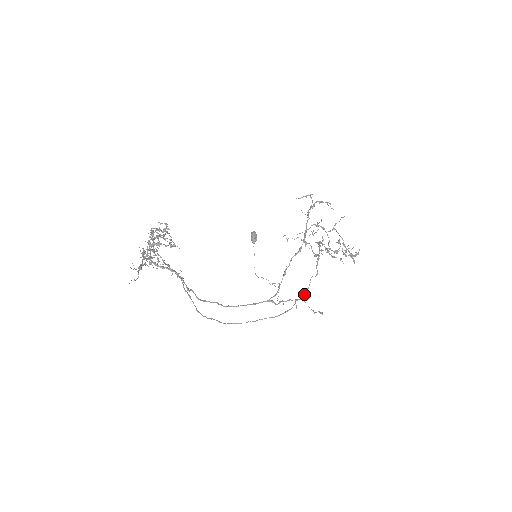
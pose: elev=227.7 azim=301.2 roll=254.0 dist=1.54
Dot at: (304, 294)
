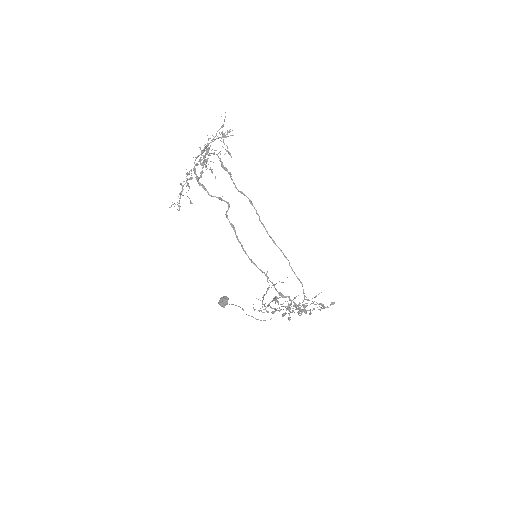
Dot at: occluded
